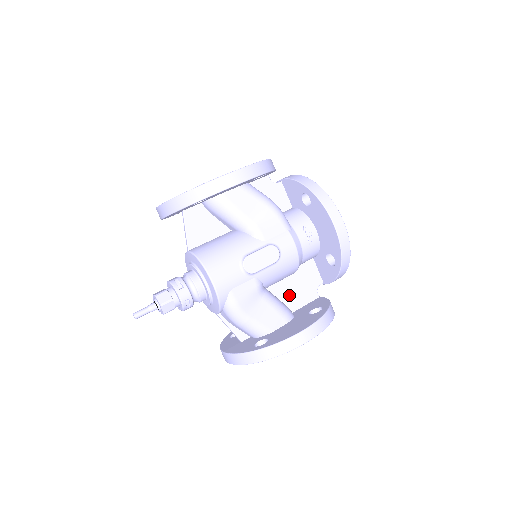
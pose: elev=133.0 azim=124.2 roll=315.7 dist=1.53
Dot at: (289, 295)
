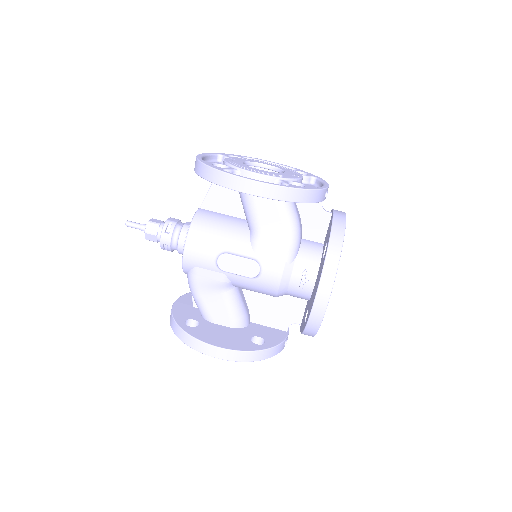
Dot at: (261, 308)
